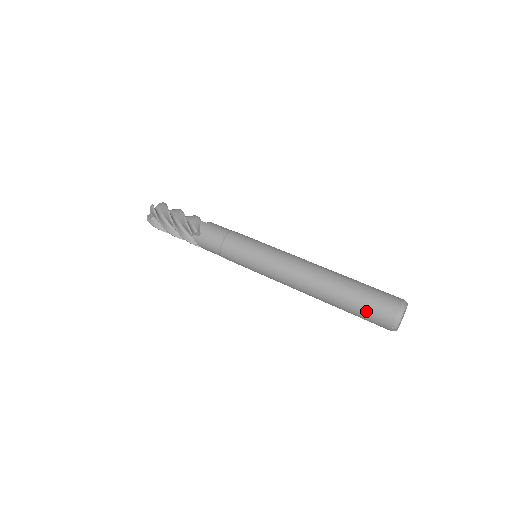
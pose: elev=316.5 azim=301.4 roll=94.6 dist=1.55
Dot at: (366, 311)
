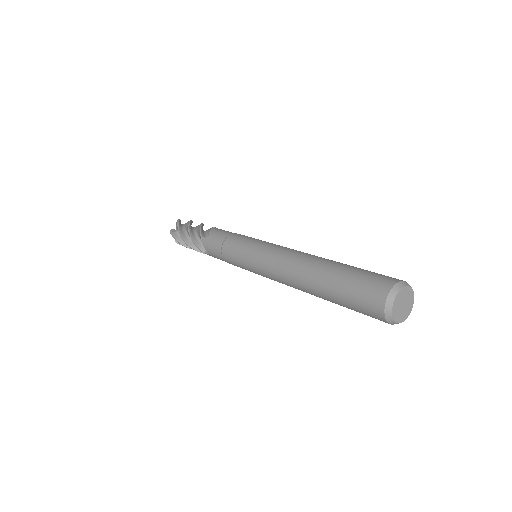
Dot at: (354, 290)
